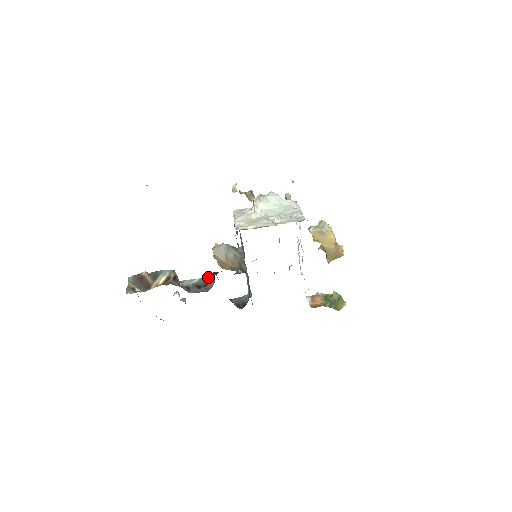
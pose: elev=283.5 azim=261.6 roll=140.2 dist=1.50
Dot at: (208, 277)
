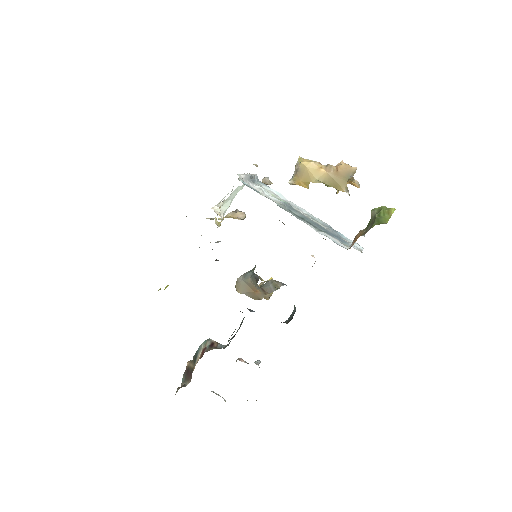
Dot at: (243, 318)
